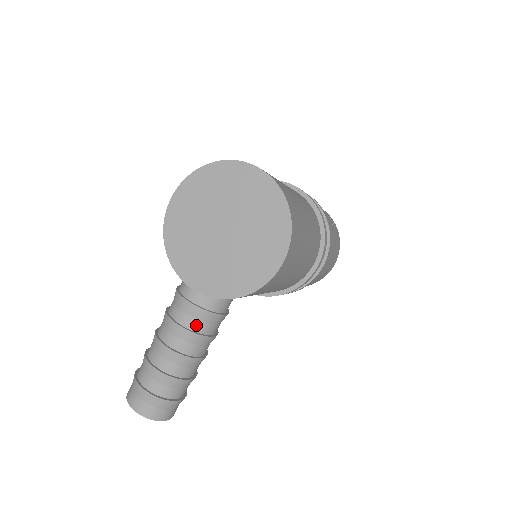
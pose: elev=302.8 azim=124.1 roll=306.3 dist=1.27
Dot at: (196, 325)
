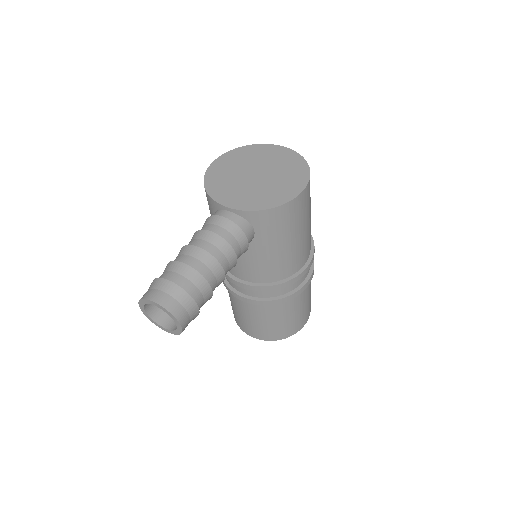
Dot at: (226, 235)
